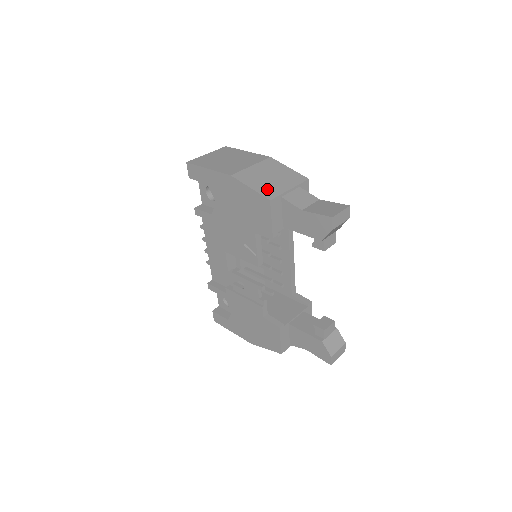
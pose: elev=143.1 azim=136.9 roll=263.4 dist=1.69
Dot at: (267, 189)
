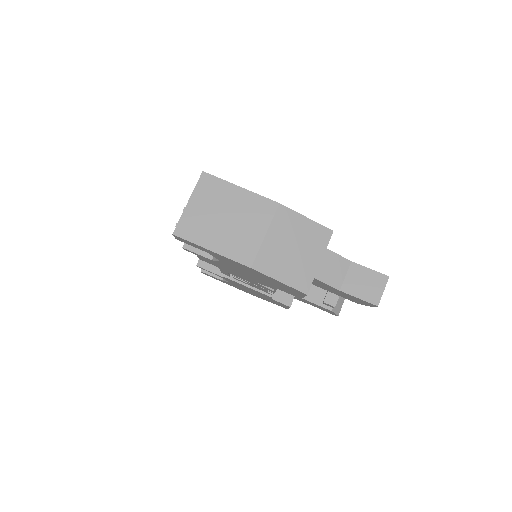
Dot at: (298, 276)
